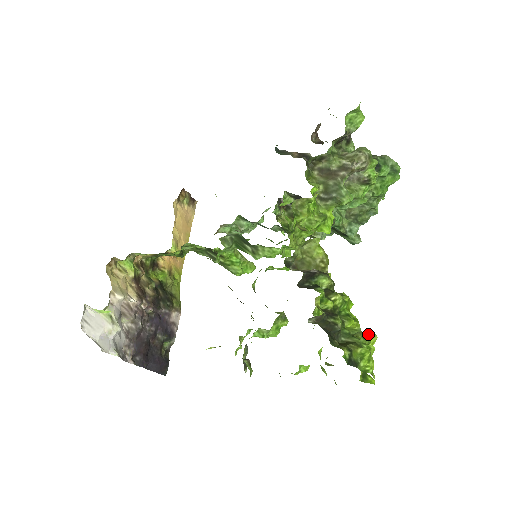
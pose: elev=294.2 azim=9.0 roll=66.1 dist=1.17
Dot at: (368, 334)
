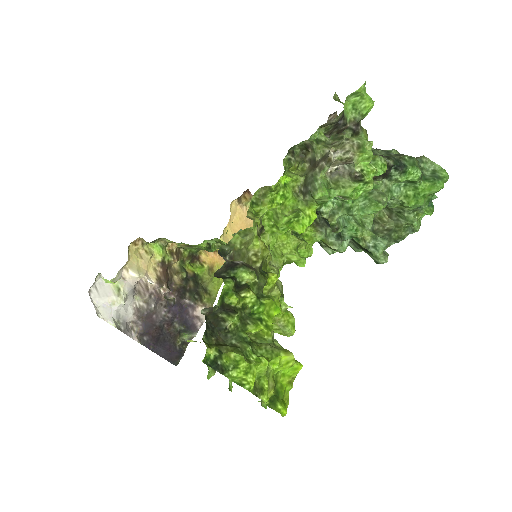
Dot at: (282, 349)
